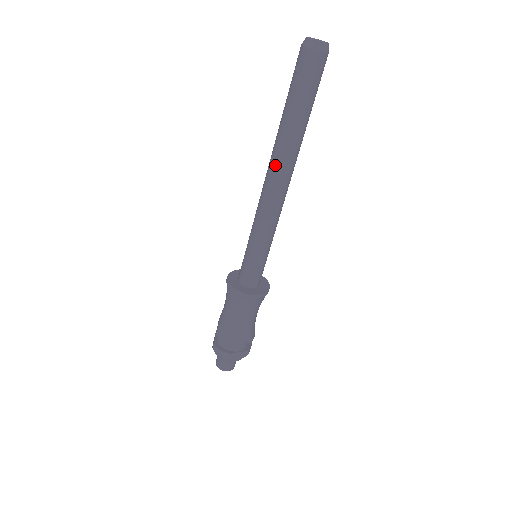
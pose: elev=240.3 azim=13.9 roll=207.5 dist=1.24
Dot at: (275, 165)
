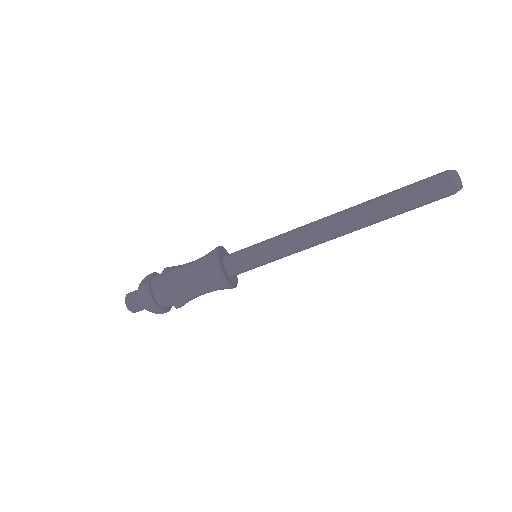
Dot at: (348, 218)
